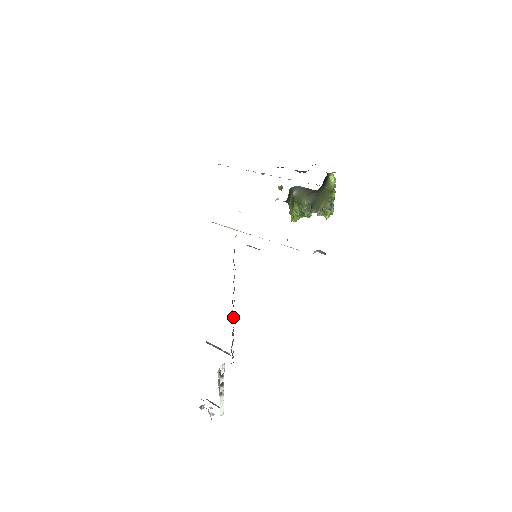
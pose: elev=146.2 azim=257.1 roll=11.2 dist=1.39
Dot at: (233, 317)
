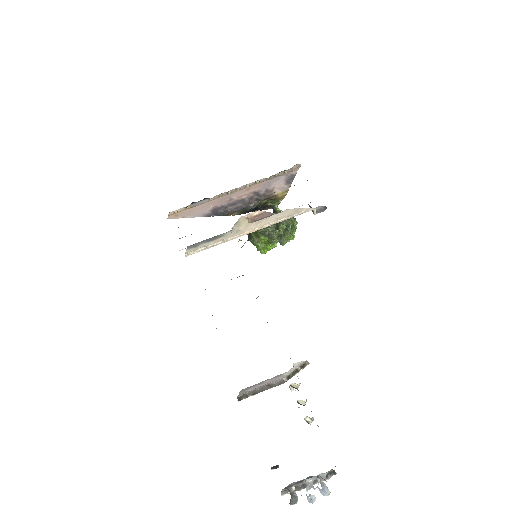
Dot at: occluded
